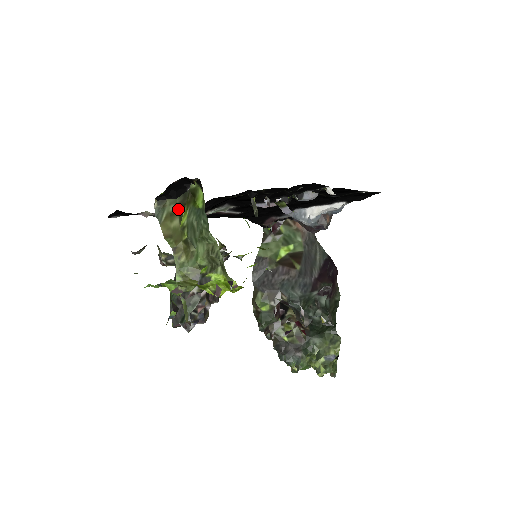
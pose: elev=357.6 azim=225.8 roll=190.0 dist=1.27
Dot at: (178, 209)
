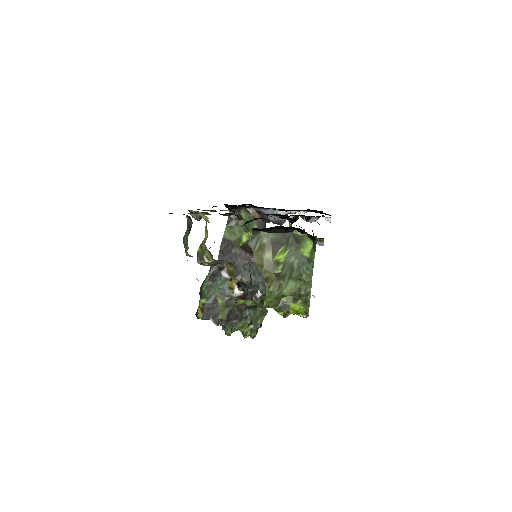
Dot at: (272, 244)
